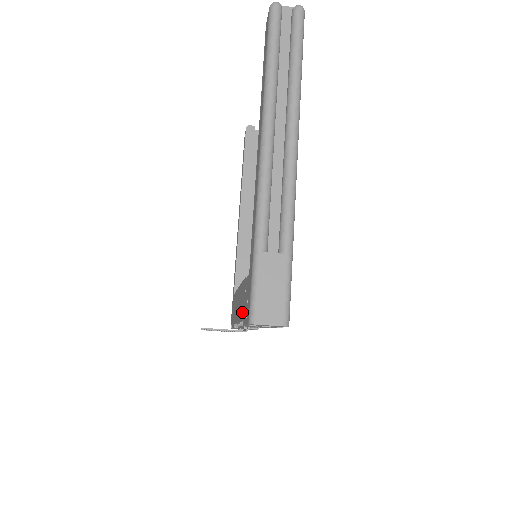
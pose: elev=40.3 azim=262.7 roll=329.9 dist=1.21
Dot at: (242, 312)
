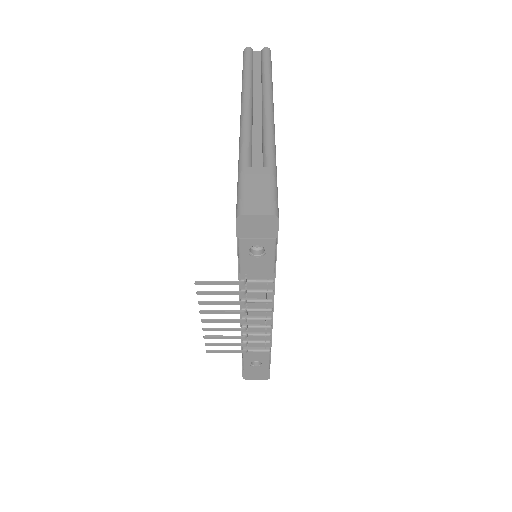
Dot at: occluded
